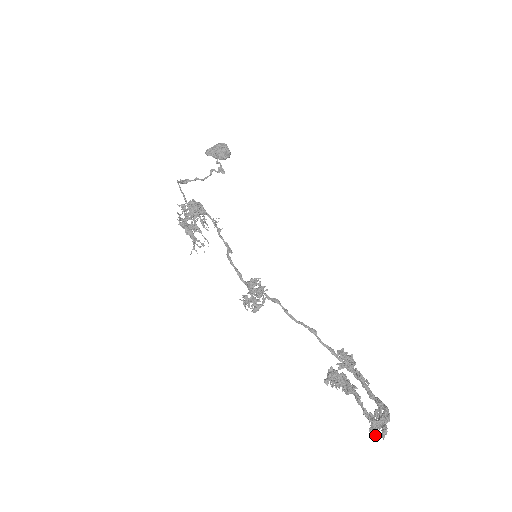
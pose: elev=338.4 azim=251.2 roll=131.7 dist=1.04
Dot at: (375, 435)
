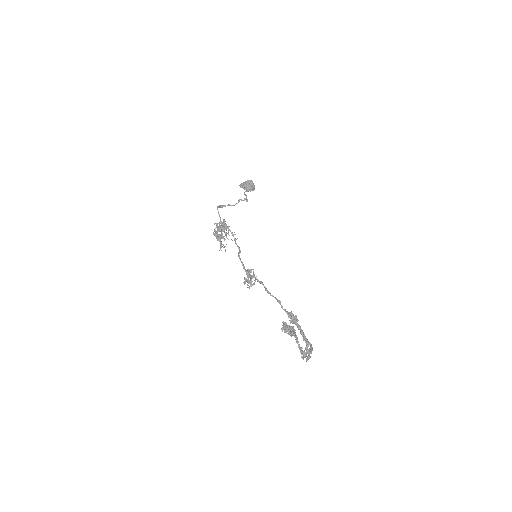
Dot at: (303, 359)
